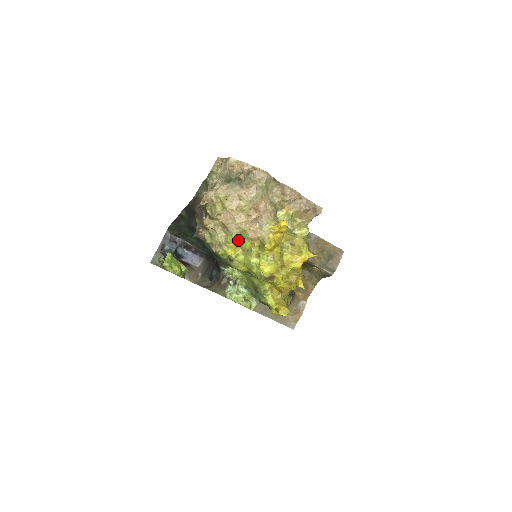
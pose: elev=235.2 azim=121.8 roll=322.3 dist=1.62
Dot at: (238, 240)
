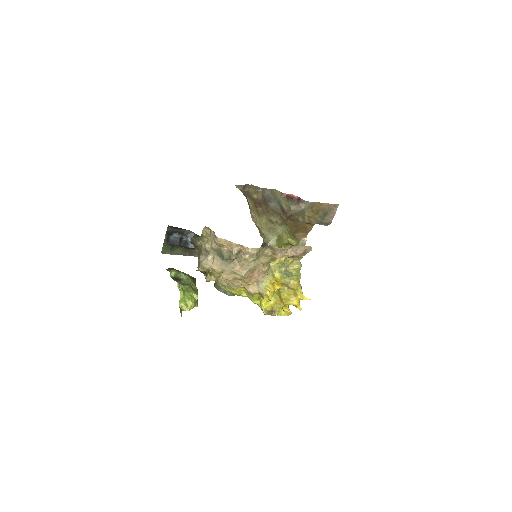
Dot at: (239, 290)
